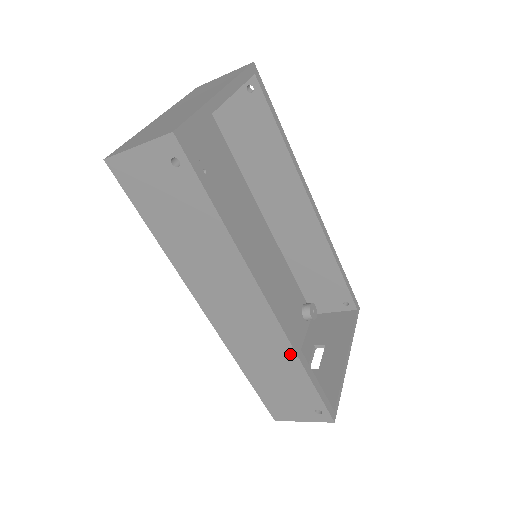
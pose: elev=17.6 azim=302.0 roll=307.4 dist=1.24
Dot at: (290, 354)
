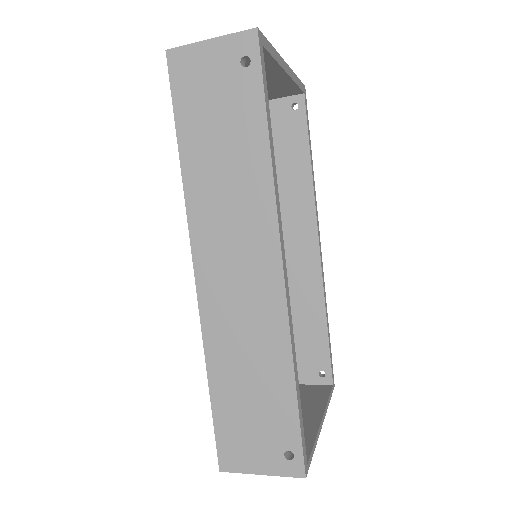
Dot at: (283, 345)
